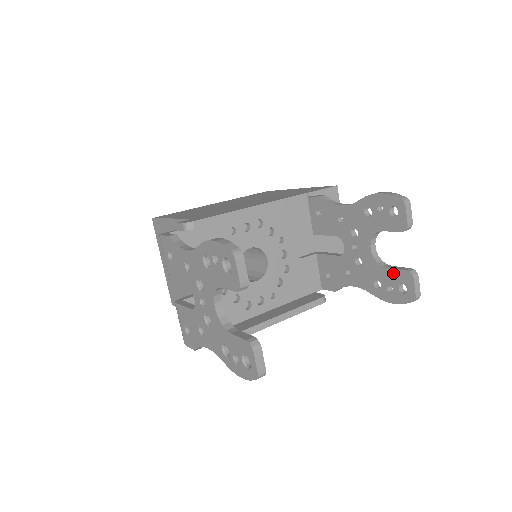
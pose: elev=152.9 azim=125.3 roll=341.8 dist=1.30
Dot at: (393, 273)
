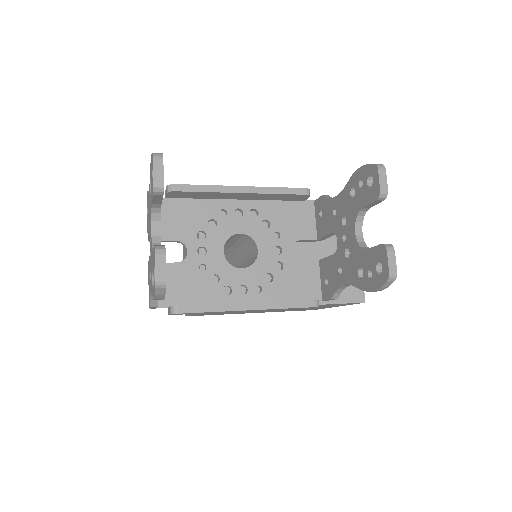
Dot at: (371, 253)
